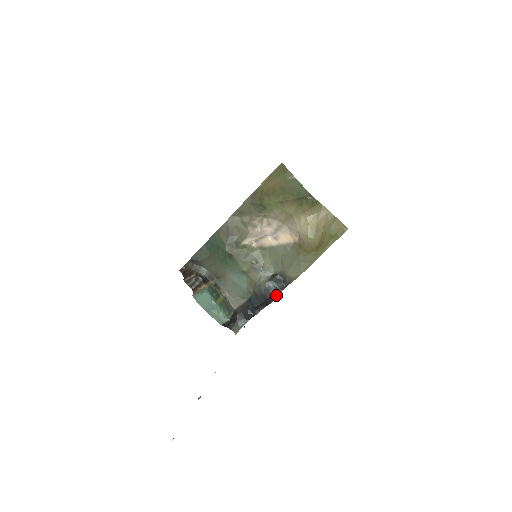
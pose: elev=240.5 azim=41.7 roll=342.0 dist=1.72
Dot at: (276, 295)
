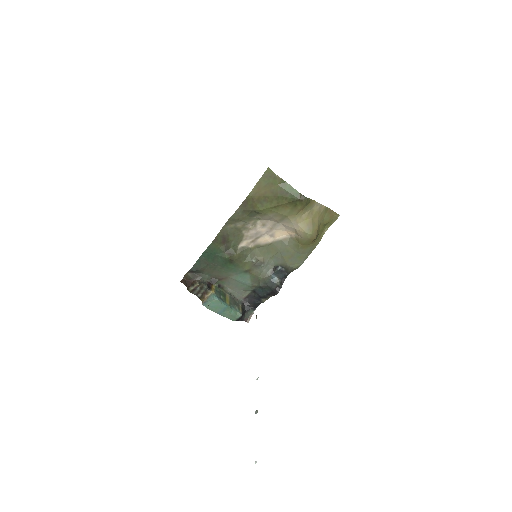
Dot at: (281, 285)
